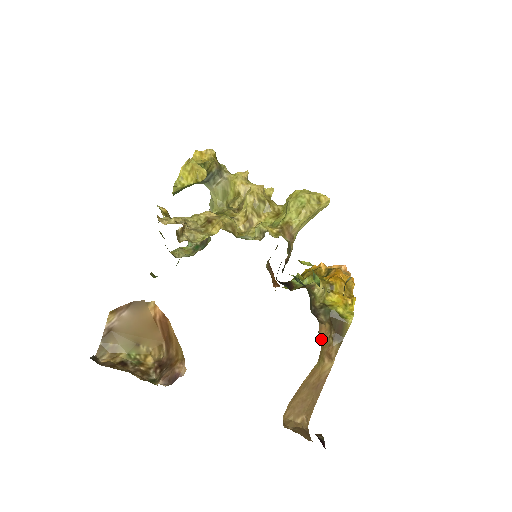
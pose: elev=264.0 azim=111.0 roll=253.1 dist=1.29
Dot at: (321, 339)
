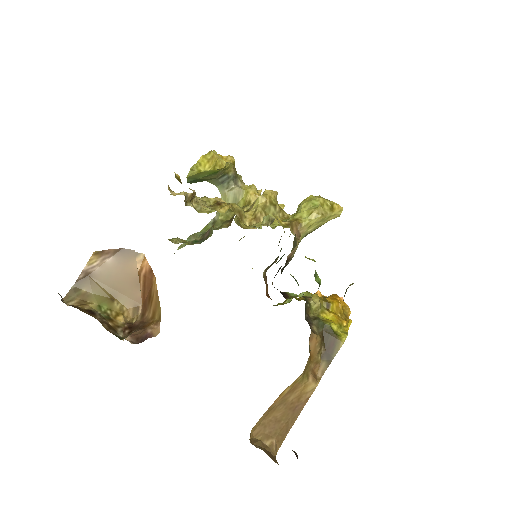
Dot at: (310, 350)
